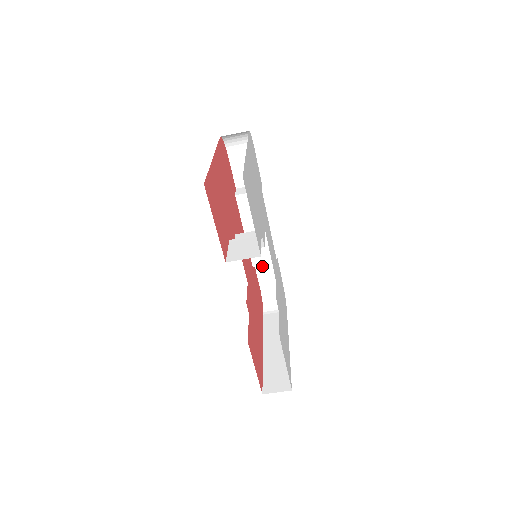
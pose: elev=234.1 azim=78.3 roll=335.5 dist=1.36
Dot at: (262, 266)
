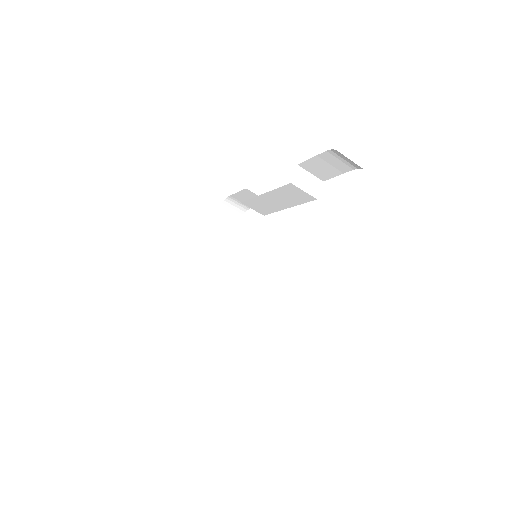
Dot at: (248, 194)
